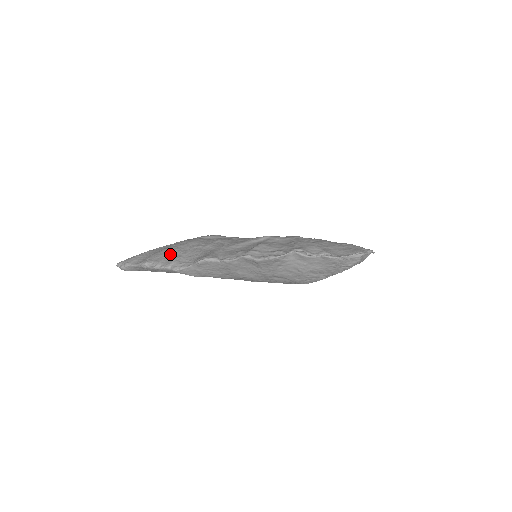
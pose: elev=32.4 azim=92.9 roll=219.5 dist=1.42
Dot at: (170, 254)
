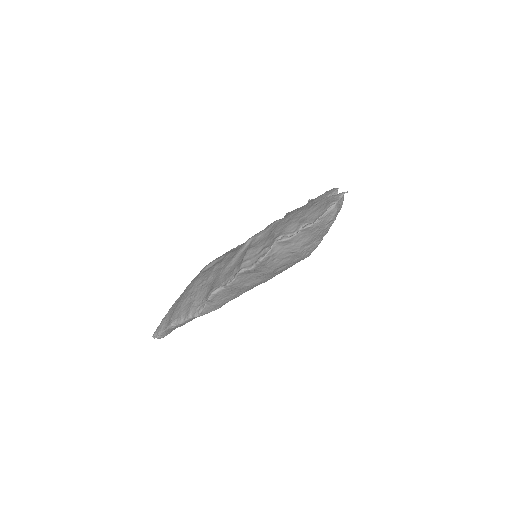
Dot at: (185, 304)
